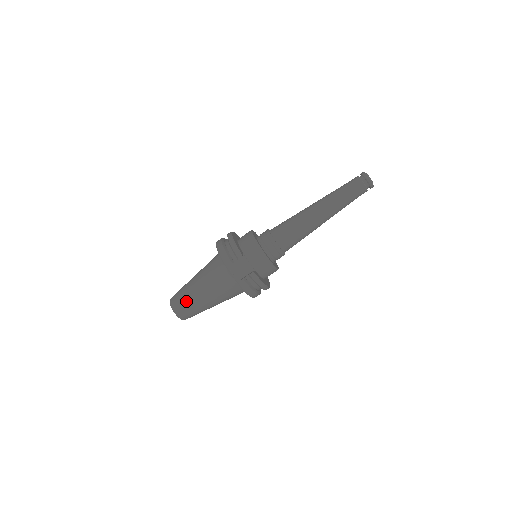
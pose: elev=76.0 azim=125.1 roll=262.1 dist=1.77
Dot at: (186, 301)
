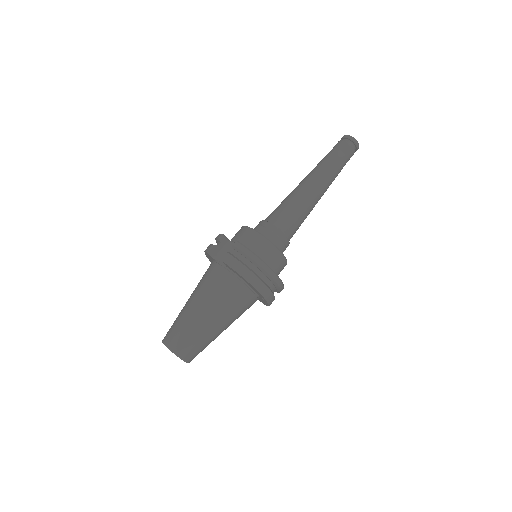
Dot at: (176, 322)
